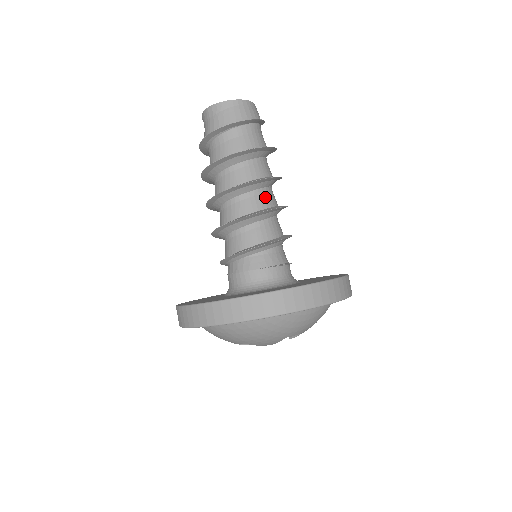
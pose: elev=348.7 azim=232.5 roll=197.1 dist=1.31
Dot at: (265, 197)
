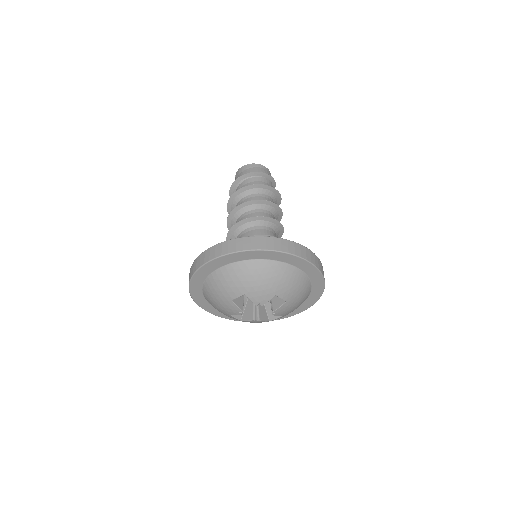
Dot at: (272, 217)
